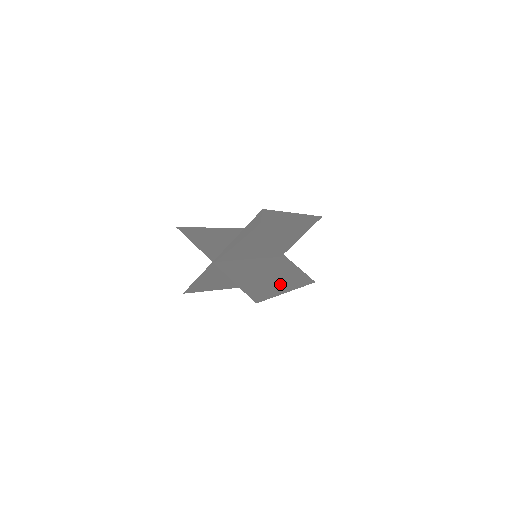
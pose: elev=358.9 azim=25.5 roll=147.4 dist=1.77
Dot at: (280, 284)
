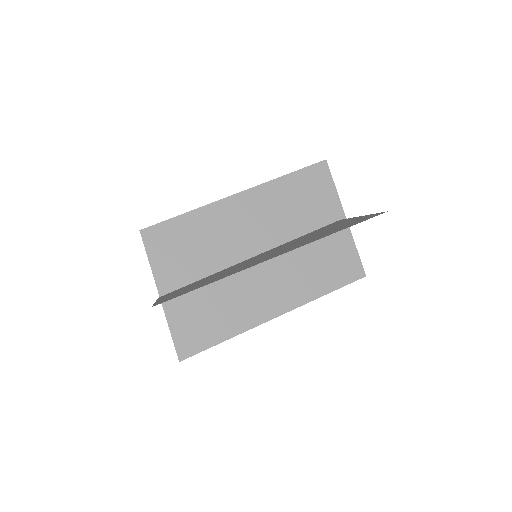
Dot at: (265, 306)
